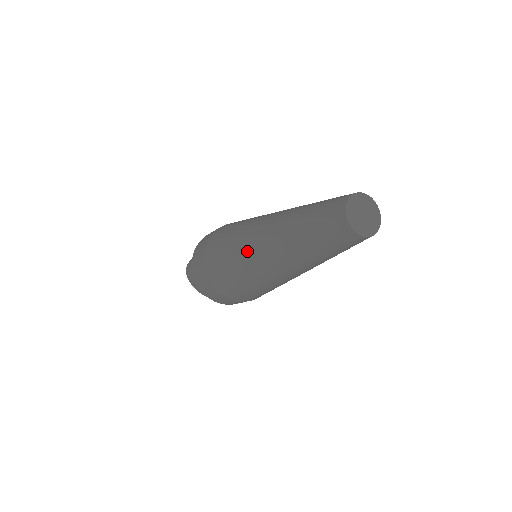
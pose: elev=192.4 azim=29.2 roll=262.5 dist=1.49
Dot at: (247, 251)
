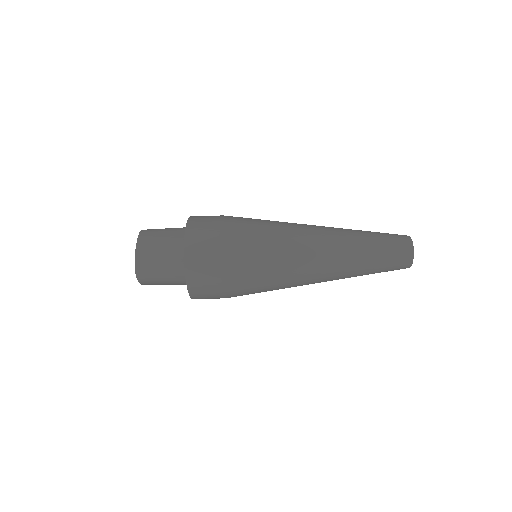
Dot at: (296, 224)
